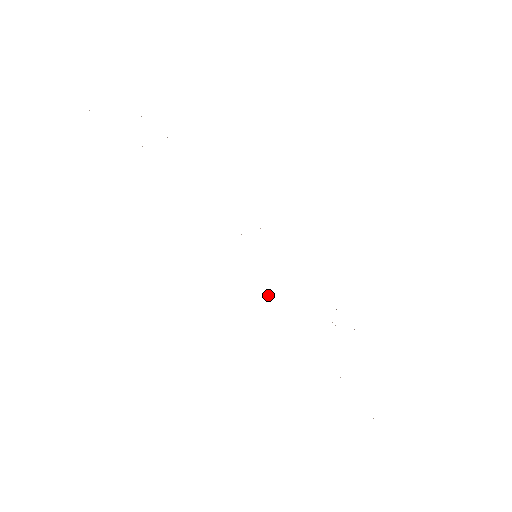
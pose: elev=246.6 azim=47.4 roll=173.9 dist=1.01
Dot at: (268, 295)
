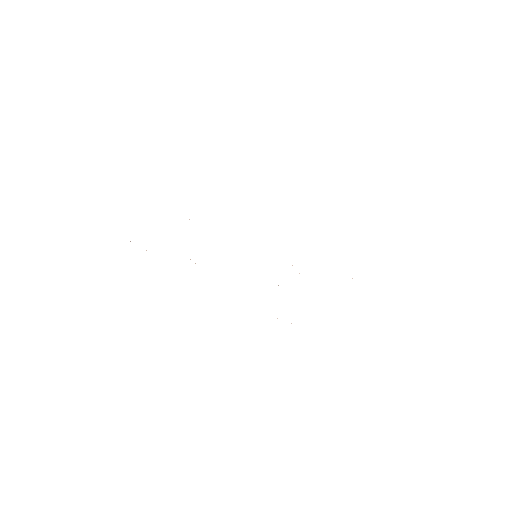
Dot at: occluded
